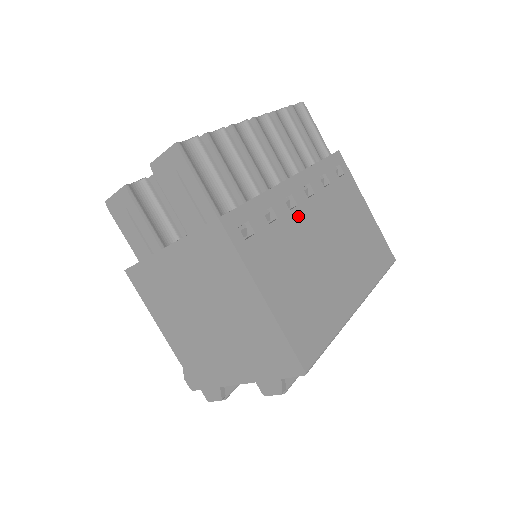
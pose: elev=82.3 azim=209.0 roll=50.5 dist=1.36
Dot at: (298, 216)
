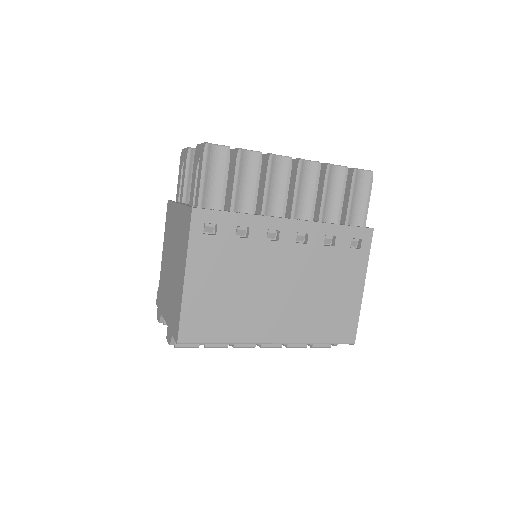
Dot at: (271, 248)
